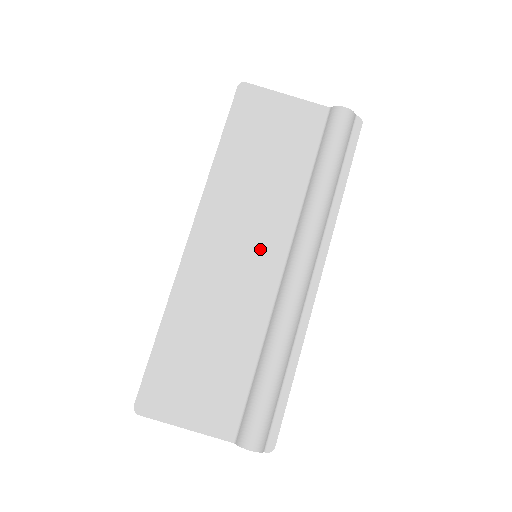
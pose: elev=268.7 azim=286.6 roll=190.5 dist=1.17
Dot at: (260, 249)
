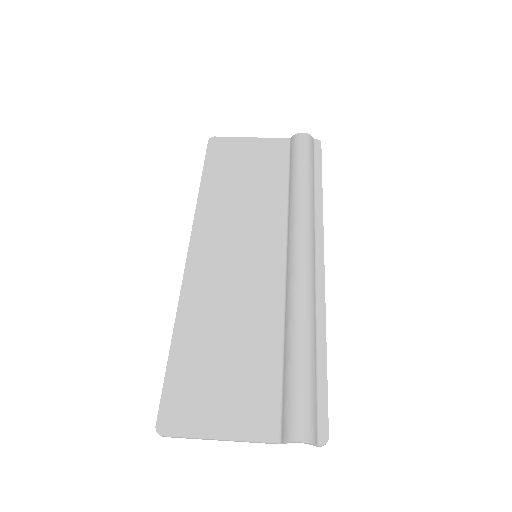
Dot at: (258, 250)
